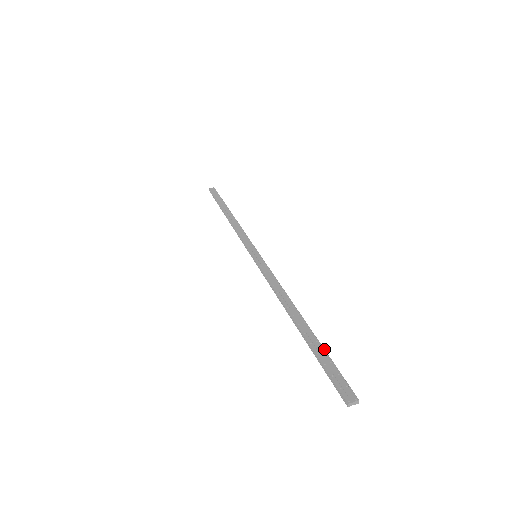
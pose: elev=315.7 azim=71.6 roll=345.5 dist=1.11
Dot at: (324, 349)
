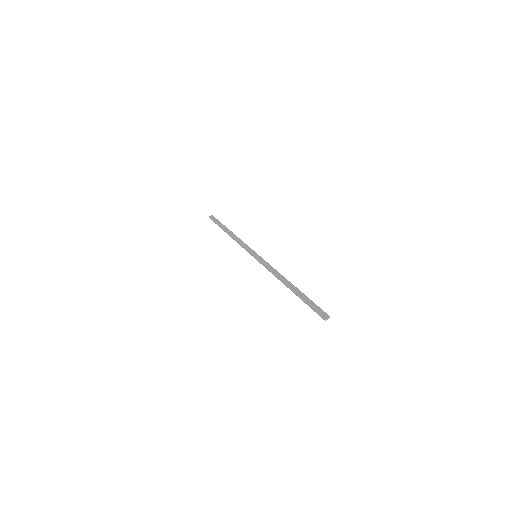
Dot at: occluded
